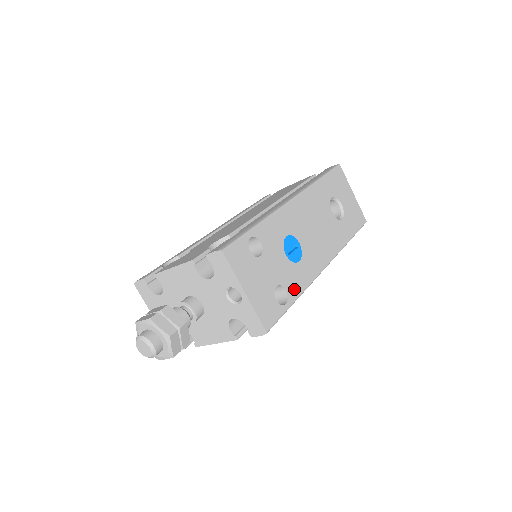
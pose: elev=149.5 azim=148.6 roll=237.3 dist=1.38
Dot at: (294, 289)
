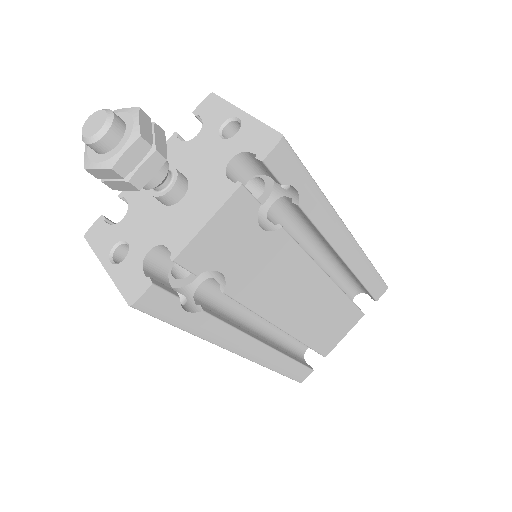
Dot at: occluded
